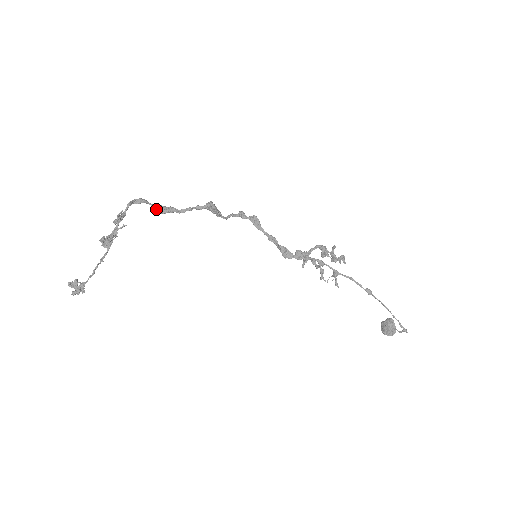
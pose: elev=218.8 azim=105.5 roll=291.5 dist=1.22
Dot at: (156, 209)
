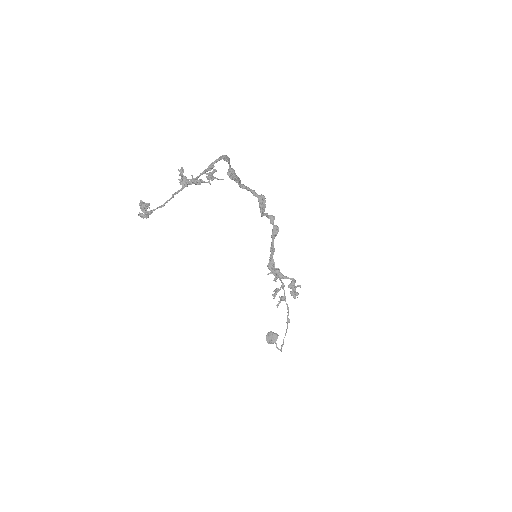
Dot at: (230, 172)
